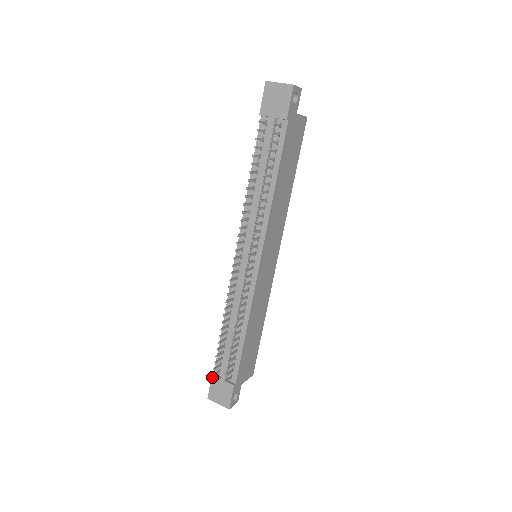
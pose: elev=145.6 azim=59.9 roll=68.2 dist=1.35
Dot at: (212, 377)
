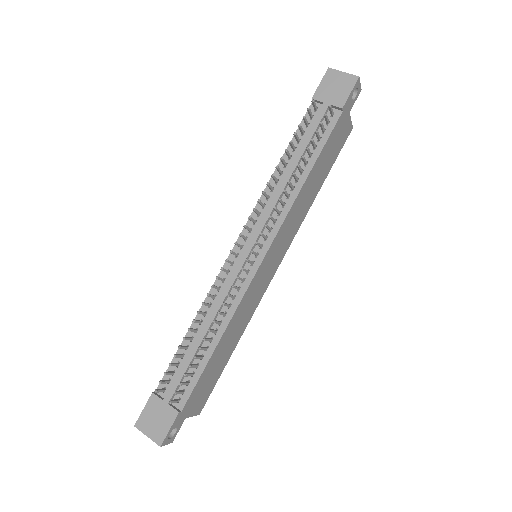
Dot at: (151, 396)
